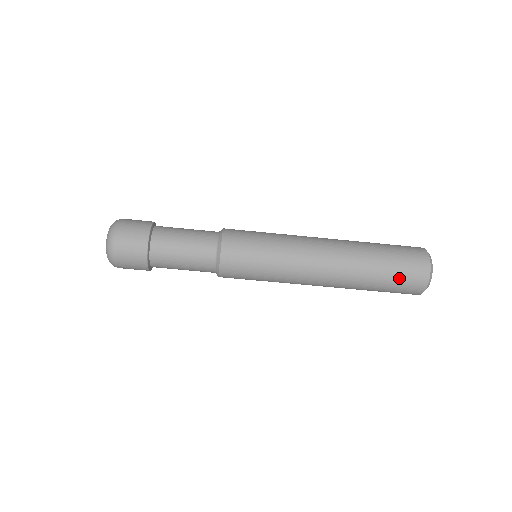
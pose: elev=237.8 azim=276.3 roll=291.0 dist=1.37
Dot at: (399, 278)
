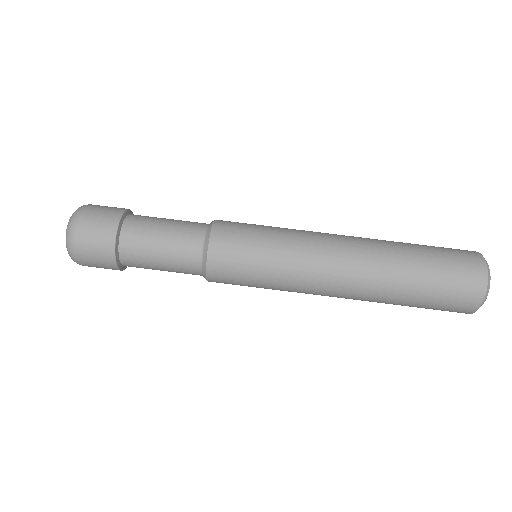
Dot at: (446, 283)
